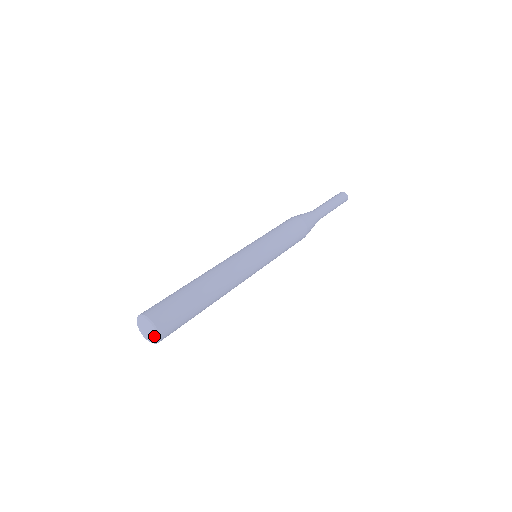
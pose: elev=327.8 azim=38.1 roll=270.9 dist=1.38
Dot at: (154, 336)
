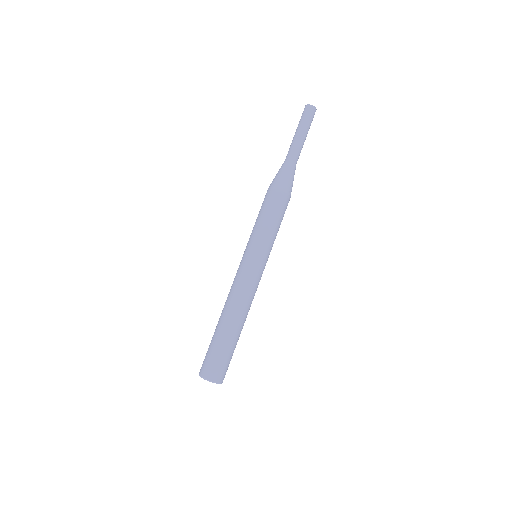
Dot at: occluded
